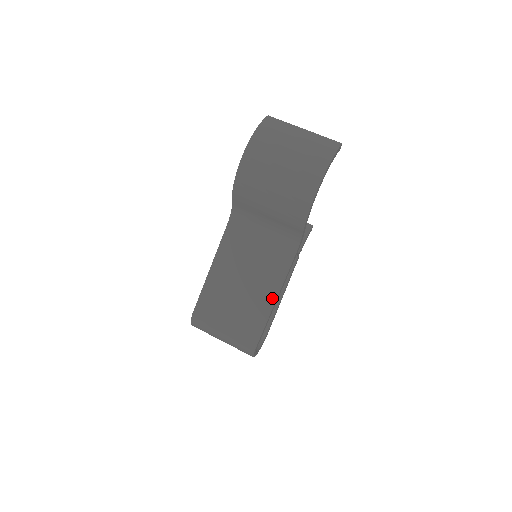
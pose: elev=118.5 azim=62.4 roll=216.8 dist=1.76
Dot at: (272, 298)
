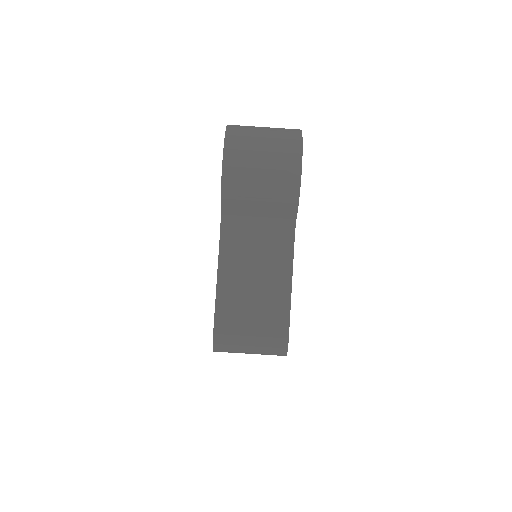
Dot at: (287, 287)
